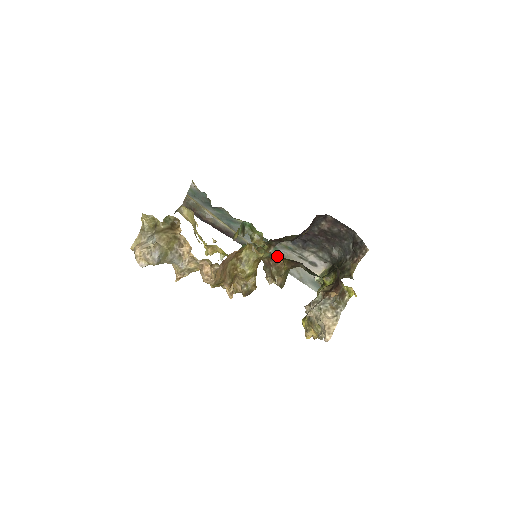
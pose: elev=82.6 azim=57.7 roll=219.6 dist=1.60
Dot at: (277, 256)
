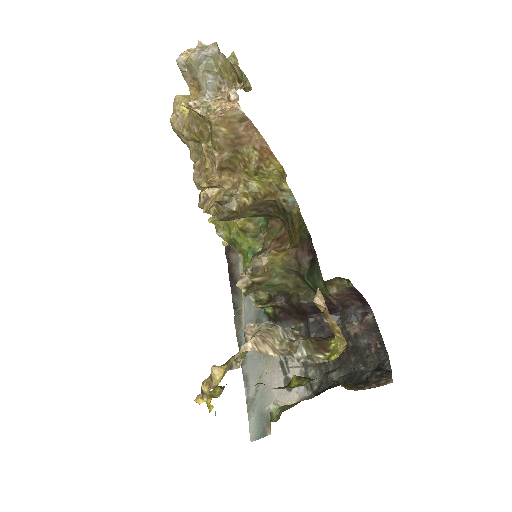
Dot at: (296, 215)
